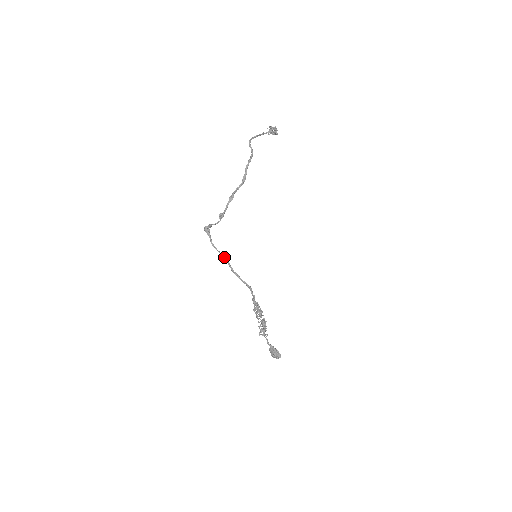
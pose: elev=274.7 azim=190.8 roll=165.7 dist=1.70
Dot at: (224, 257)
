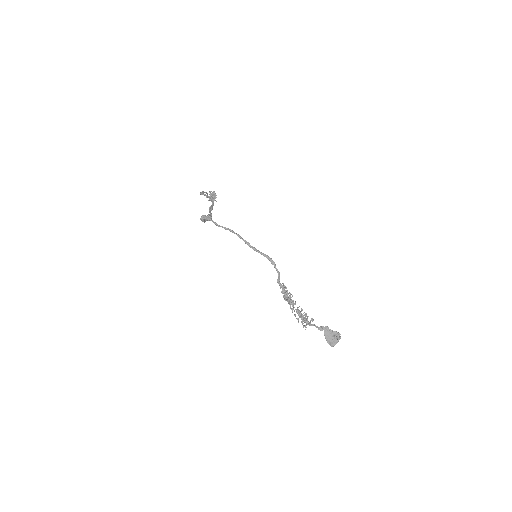
Dot at: (234, 232)
